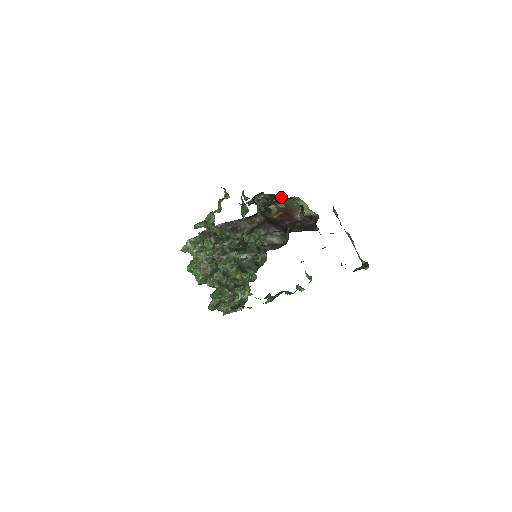
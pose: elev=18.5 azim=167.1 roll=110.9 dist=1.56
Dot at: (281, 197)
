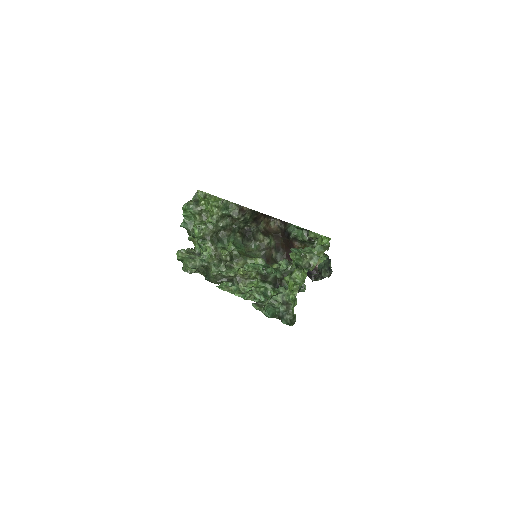
Dot at: occluded
